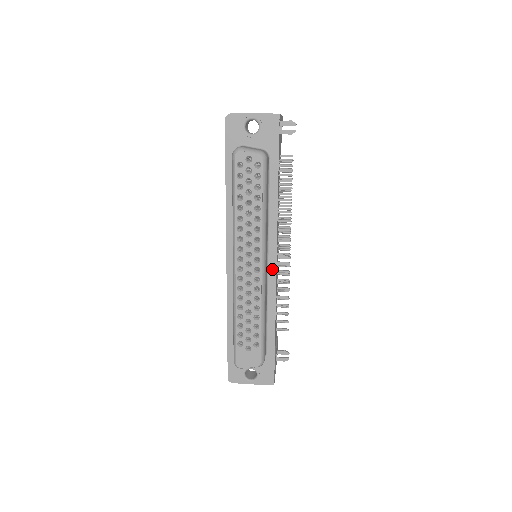
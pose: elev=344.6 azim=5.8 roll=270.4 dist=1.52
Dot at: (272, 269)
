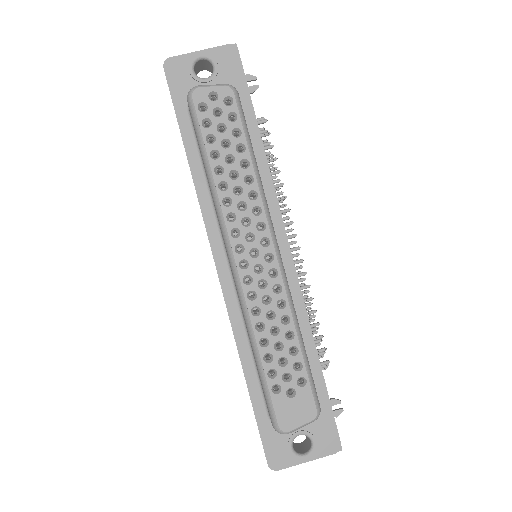
Dot at: (287, 262)
